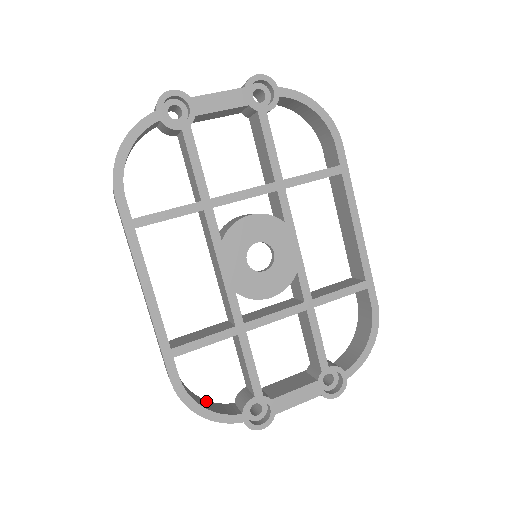
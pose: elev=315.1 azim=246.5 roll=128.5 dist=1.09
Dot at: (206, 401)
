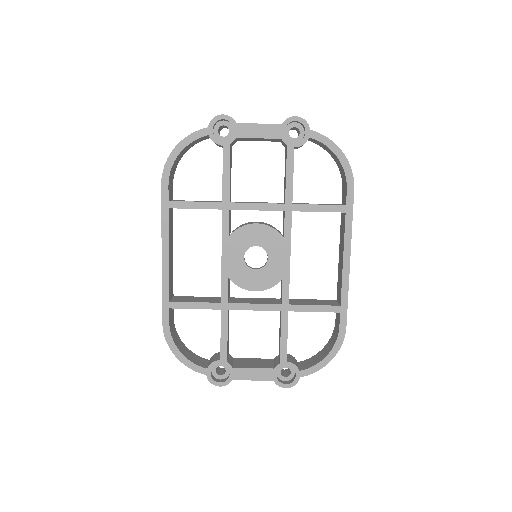
Dot at: (188, 350)
